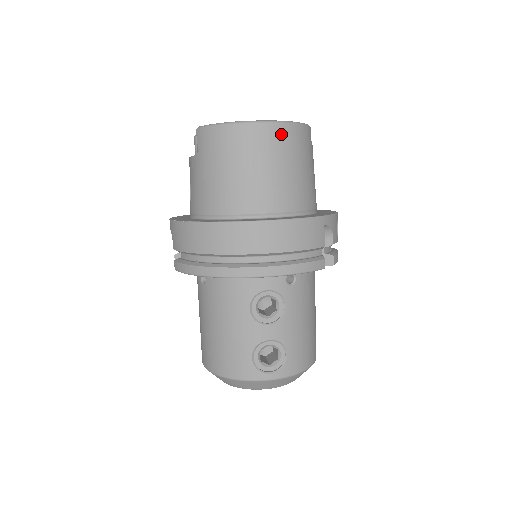
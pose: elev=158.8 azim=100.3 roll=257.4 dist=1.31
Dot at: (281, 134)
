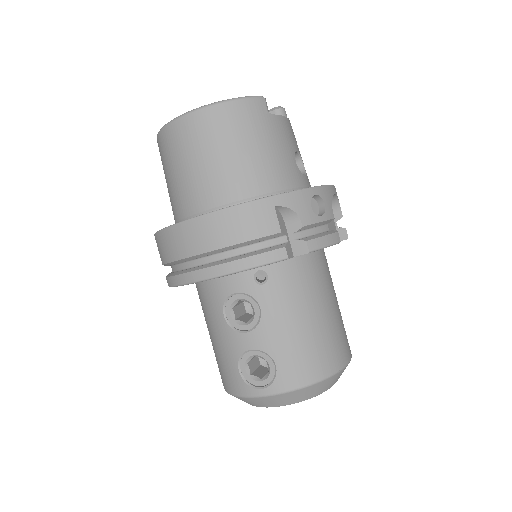
Dot at: (210, 118)
